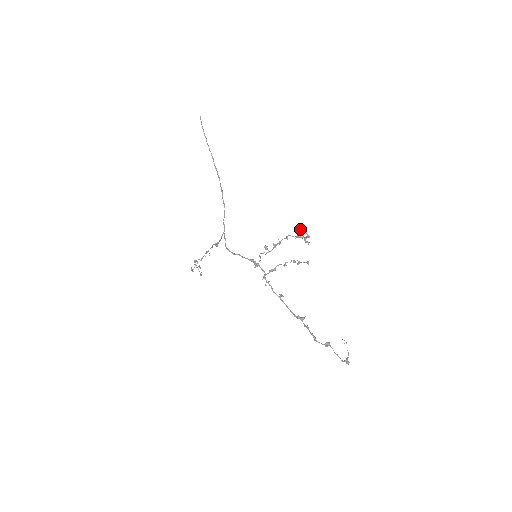
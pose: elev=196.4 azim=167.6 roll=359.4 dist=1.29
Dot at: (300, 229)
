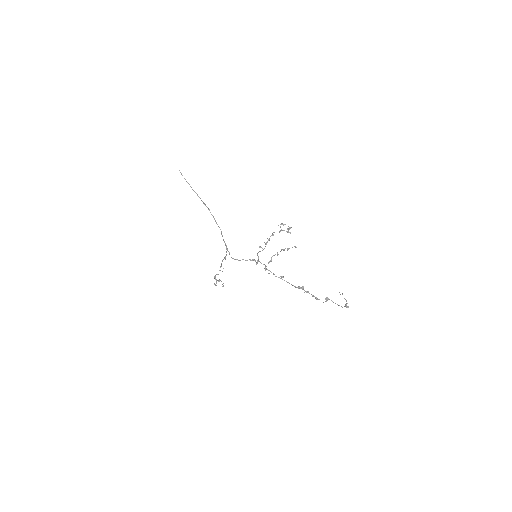
Dot at: occluded
